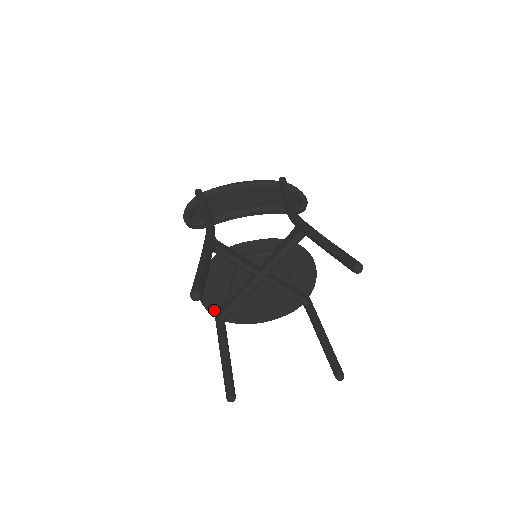
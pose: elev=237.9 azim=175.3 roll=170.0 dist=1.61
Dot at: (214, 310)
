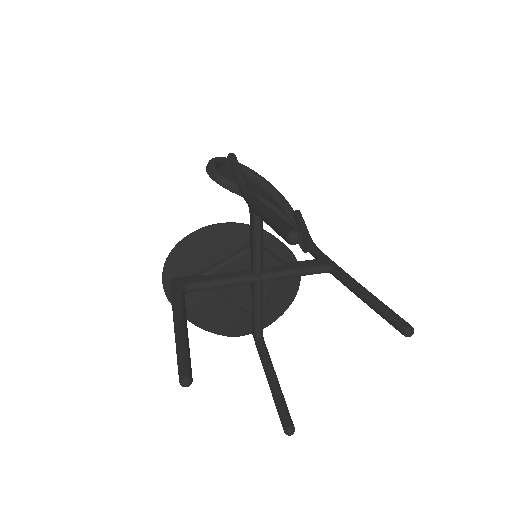
Dot at: (170, 275)
